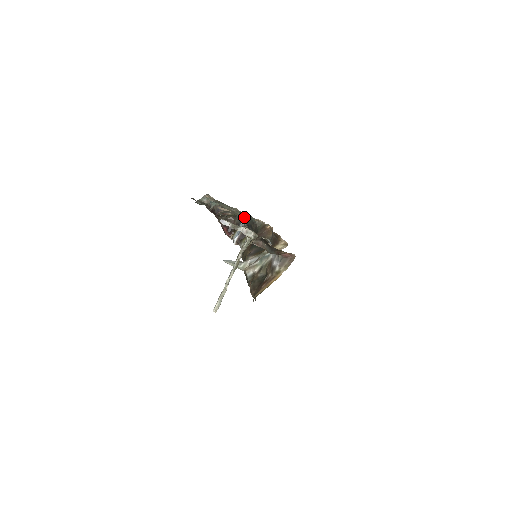
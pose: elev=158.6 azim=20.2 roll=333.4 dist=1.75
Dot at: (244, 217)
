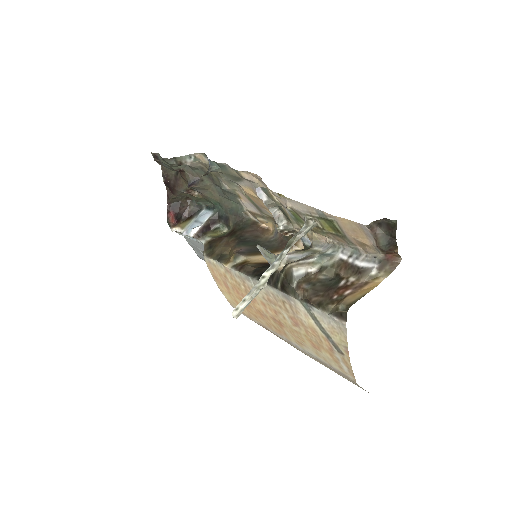
Dot at: (223, 204)
